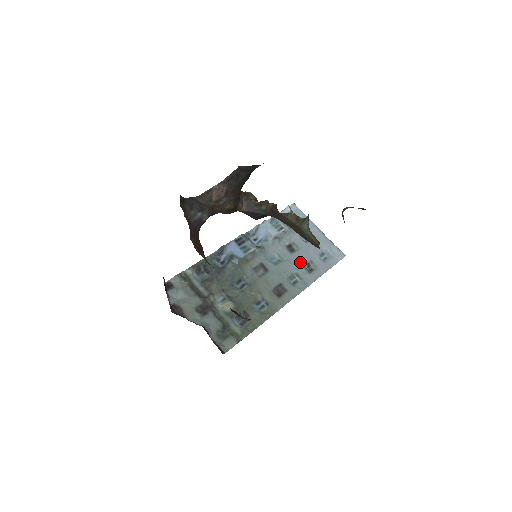
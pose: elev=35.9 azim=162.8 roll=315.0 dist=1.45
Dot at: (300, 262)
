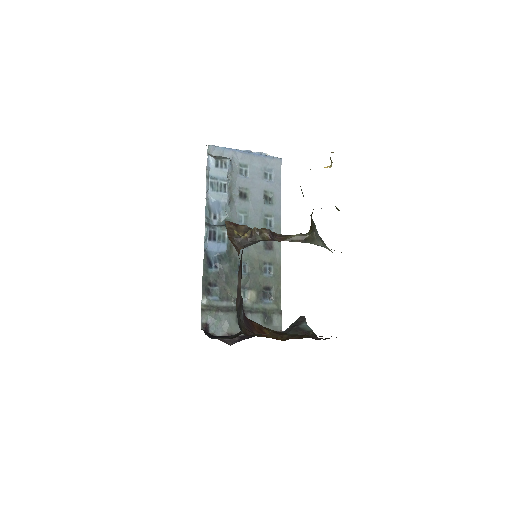
Dot at: (259, 202)
